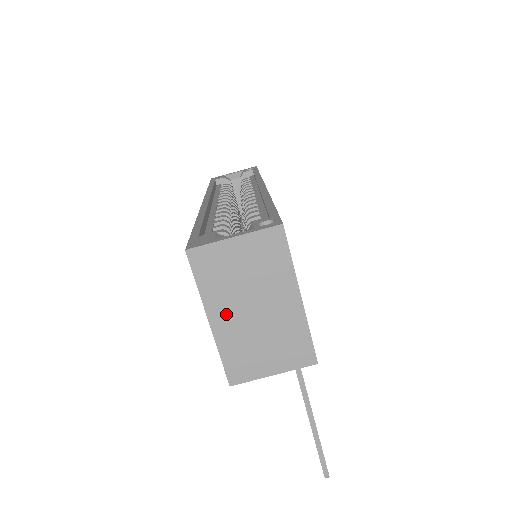
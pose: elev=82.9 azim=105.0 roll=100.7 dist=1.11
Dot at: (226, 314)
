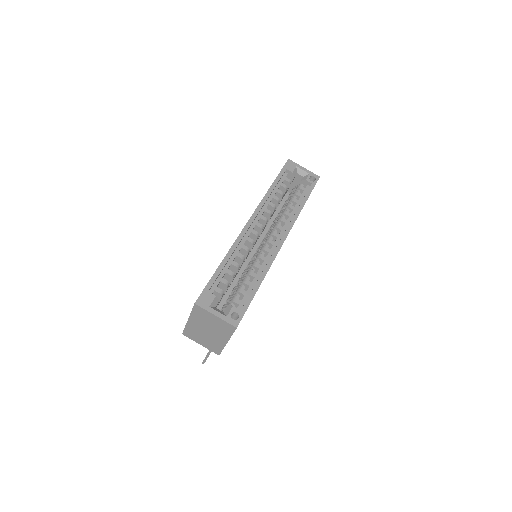
Dot at: (196, 324)
